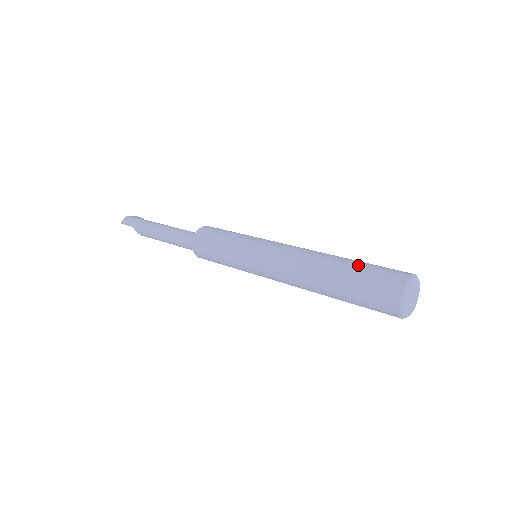
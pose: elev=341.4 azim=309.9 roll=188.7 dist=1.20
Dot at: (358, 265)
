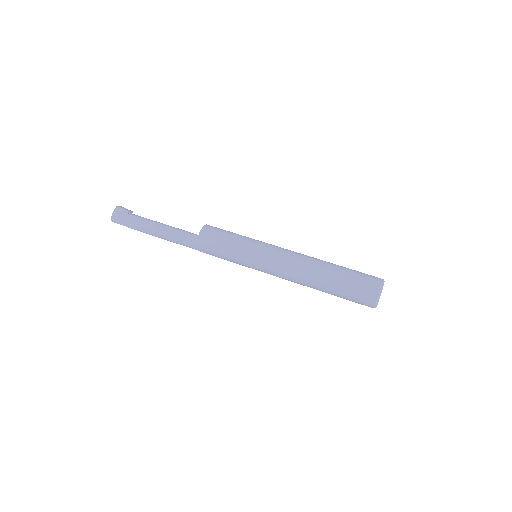
Dot at: (342, 283)
